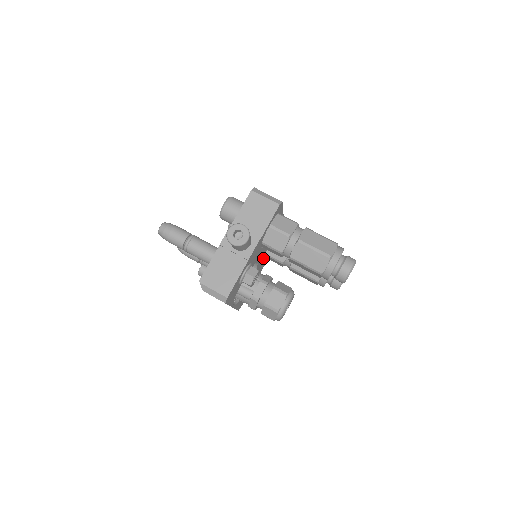
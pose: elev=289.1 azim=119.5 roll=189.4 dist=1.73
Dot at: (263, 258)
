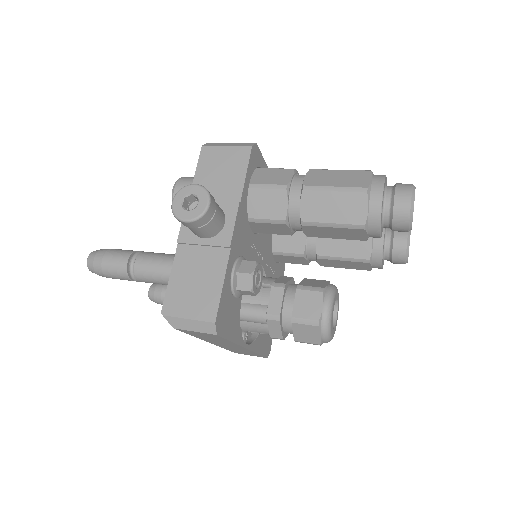
Dot at: (272, 261)
